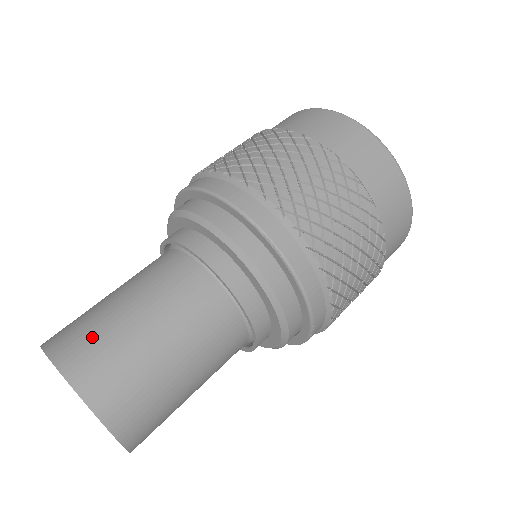
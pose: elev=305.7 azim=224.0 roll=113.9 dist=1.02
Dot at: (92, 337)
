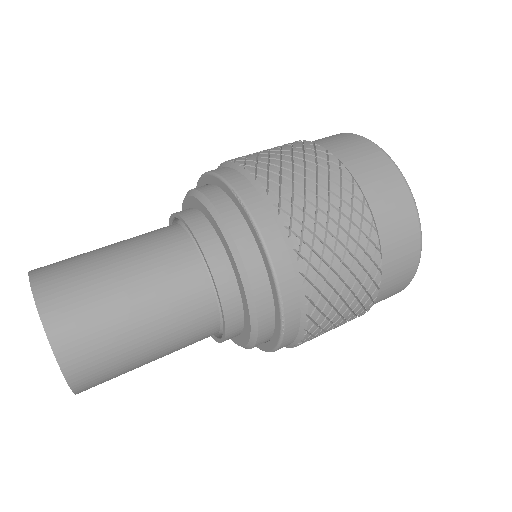
Dot at: (68, 260)
